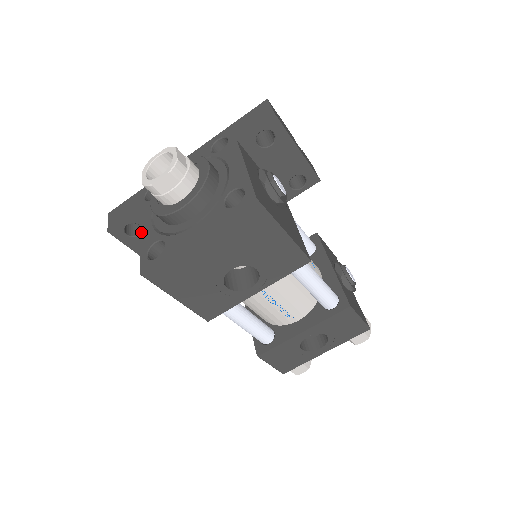
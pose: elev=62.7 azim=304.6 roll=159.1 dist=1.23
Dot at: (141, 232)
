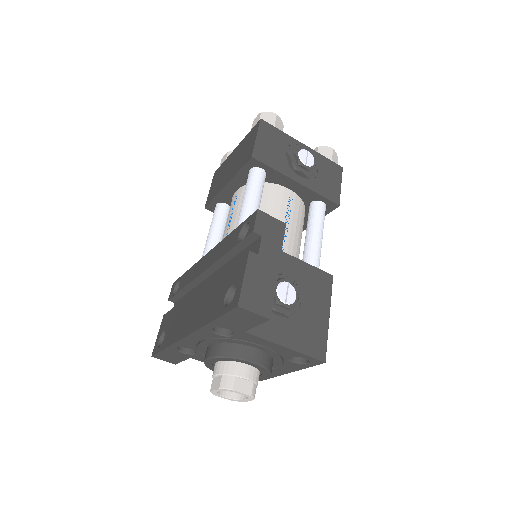
Dot at: occluded
